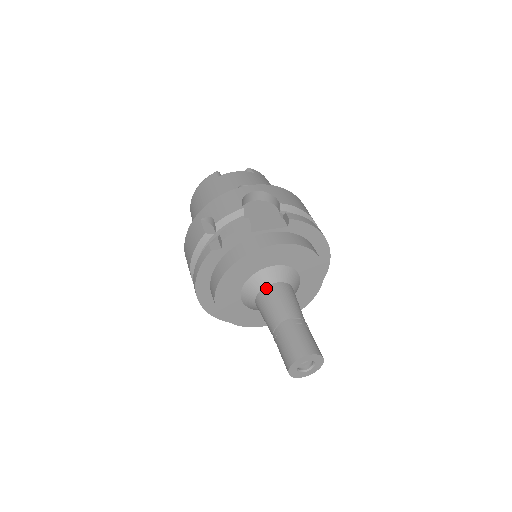
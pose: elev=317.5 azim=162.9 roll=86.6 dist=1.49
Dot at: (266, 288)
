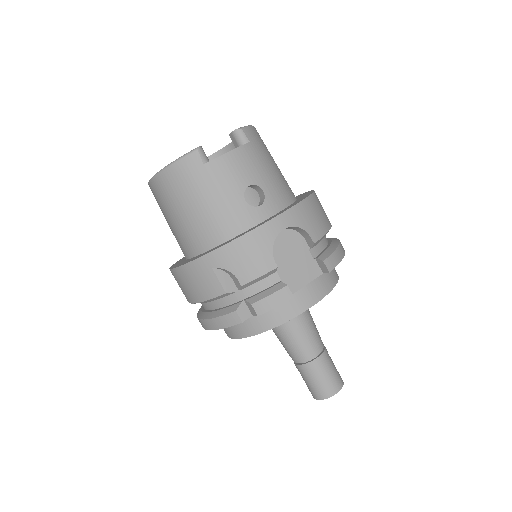
Dot at: (288, 324)
